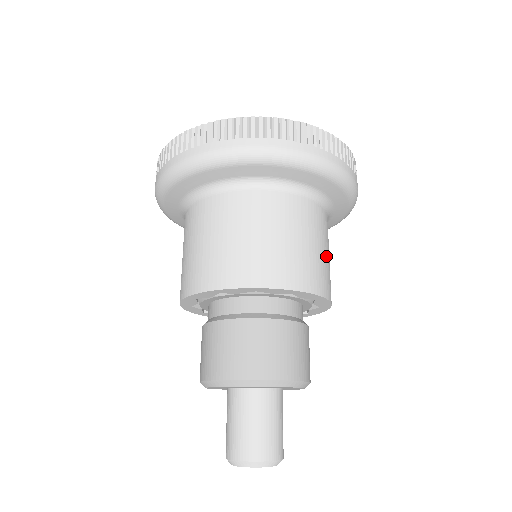
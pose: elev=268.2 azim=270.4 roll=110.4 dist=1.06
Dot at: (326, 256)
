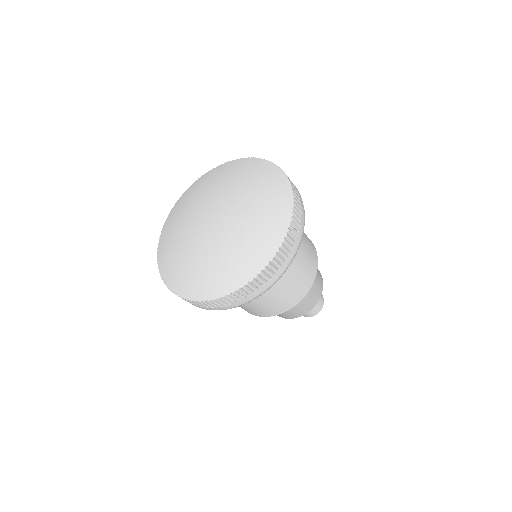
Dot at: (303, 264)
